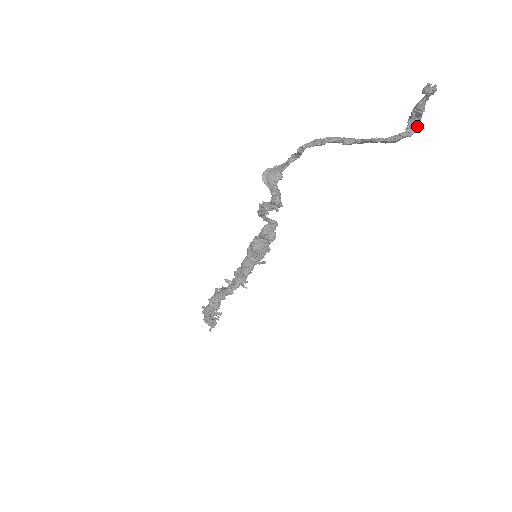
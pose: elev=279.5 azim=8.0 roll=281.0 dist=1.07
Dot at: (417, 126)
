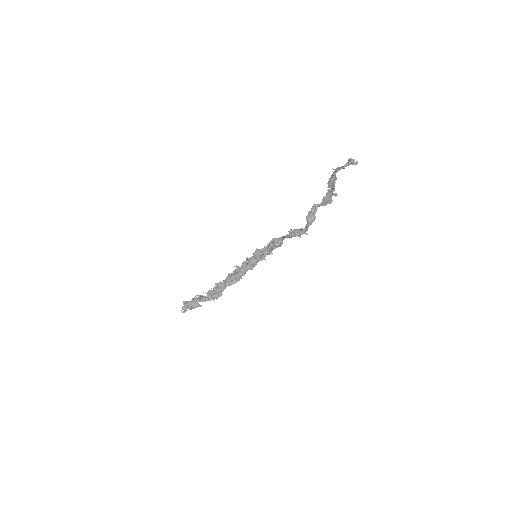
Dot at: occluded
